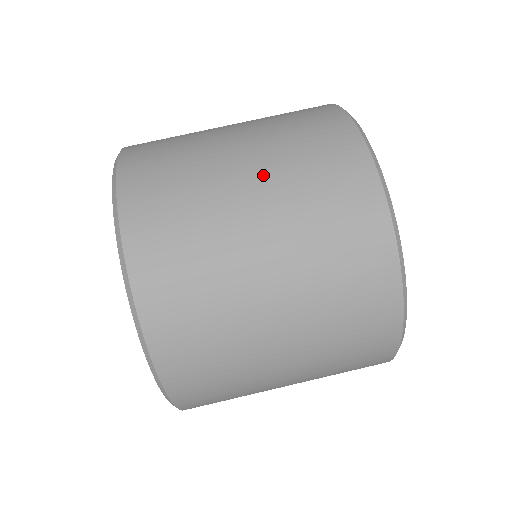
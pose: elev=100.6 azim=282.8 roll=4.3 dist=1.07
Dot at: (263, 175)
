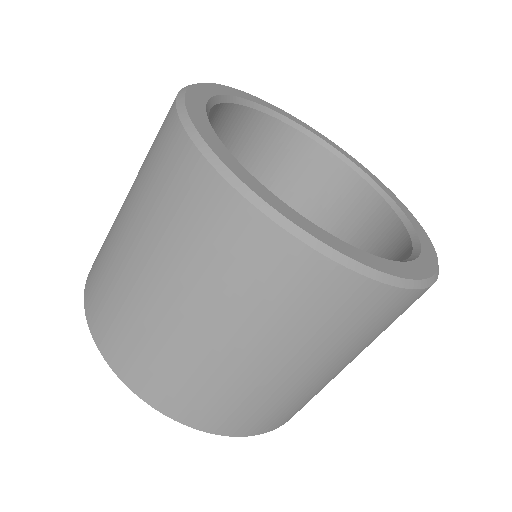
Dot at: (279, 352)
